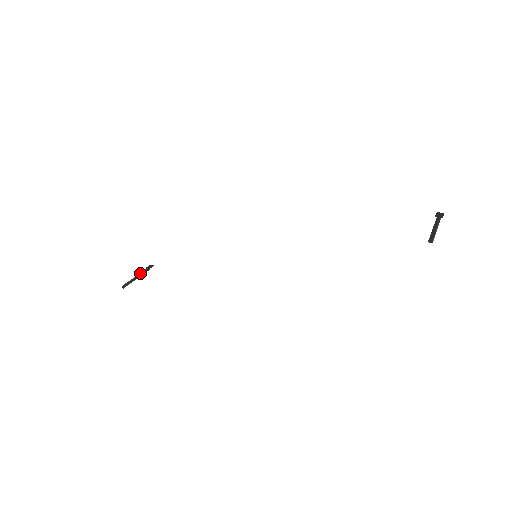
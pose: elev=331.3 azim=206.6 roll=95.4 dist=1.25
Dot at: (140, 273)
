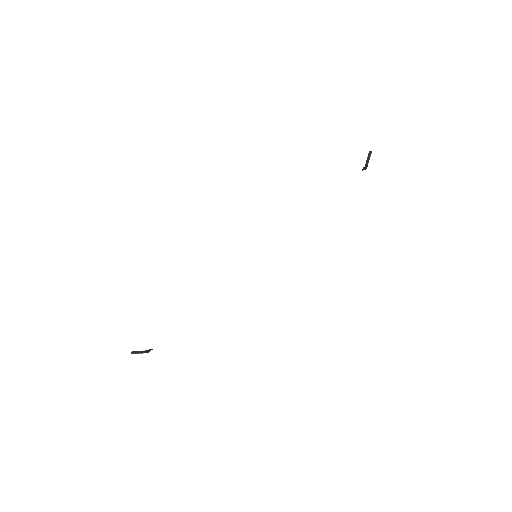
Dot at: (143, 350)
